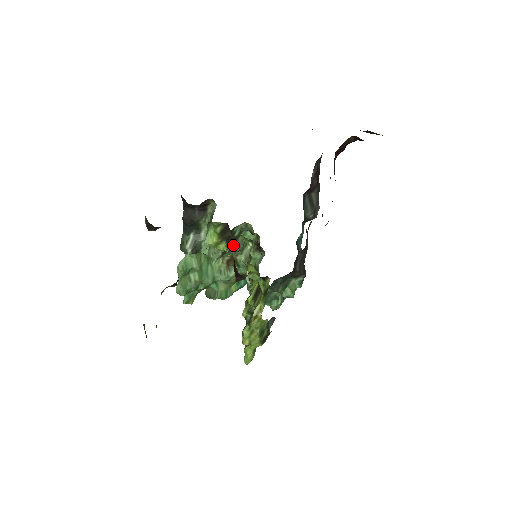
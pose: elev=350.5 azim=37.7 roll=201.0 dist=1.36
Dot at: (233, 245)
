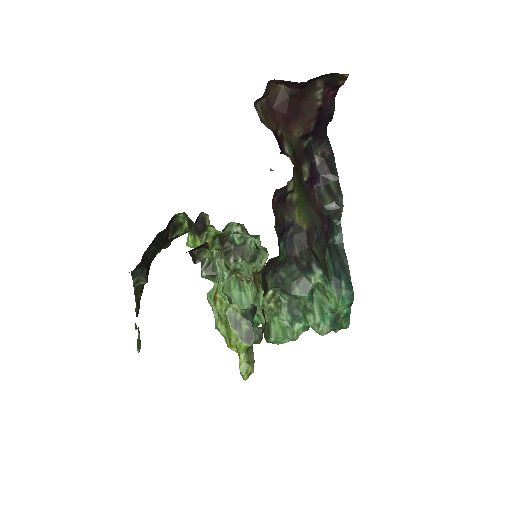
Dot at: (239, 255)
